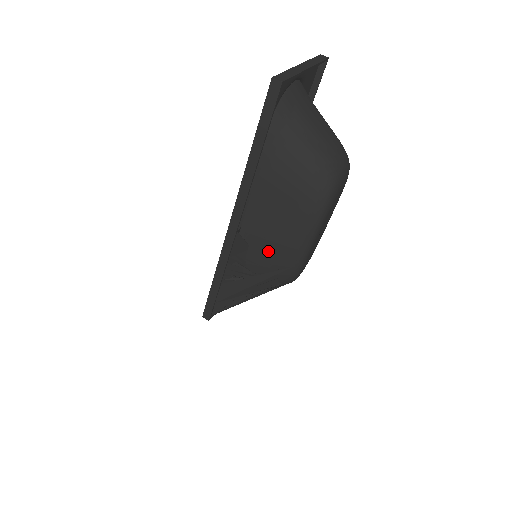
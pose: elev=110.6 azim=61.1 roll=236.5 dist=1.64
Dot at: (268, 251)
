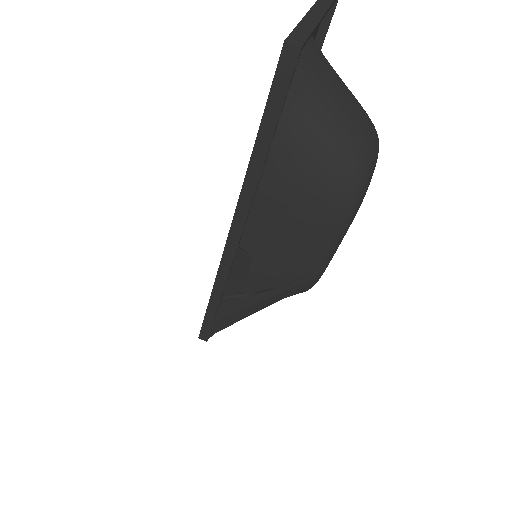
Dot at: (278, 263)
